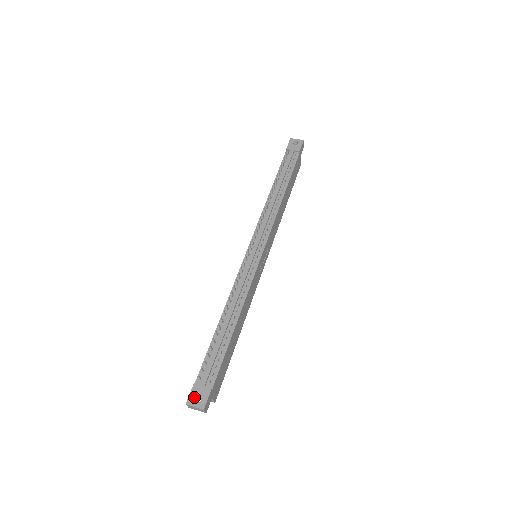
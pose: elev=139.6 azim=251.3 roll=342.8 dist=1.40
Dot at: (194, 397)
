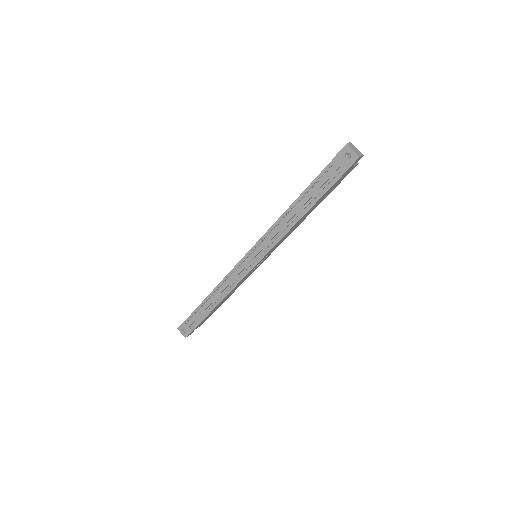
Dot at: (182, 328)
